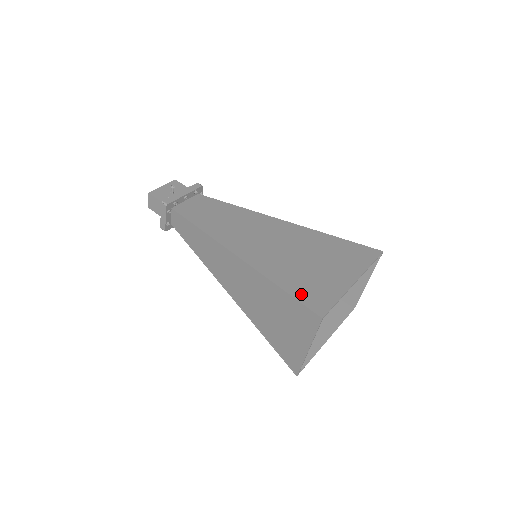
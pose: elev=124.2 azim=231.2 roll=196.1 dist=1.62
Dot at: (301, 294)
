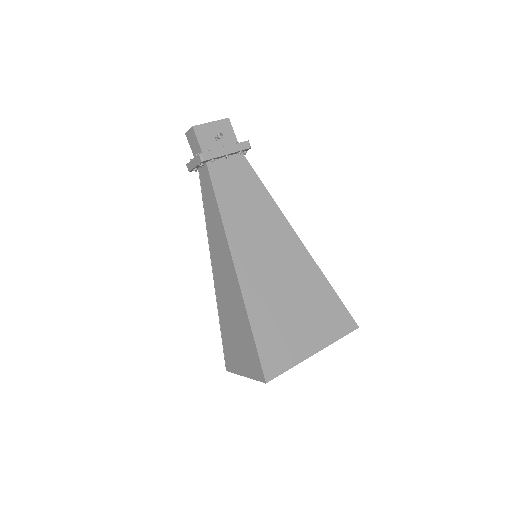
Dot at: (265, 347)
